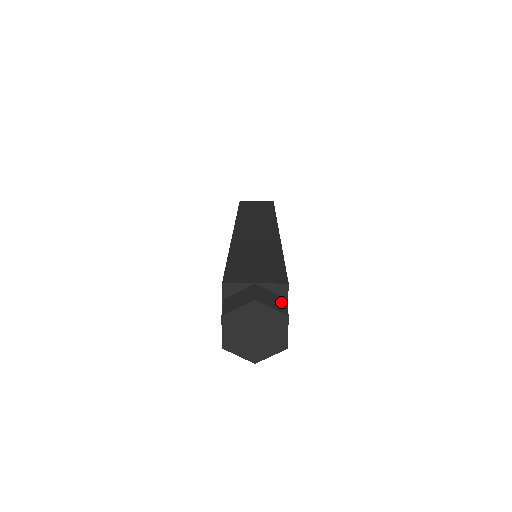
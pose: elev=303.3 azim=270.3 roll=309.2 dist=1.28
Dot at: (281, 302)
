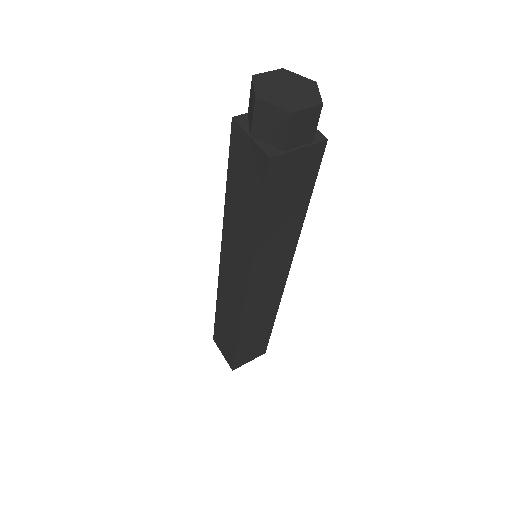
Dot at: (316, 123)
